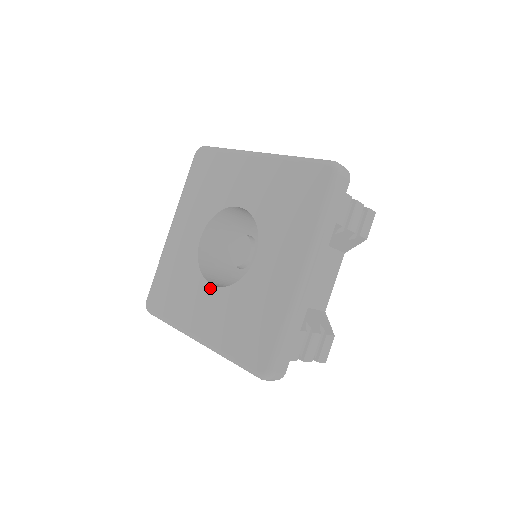
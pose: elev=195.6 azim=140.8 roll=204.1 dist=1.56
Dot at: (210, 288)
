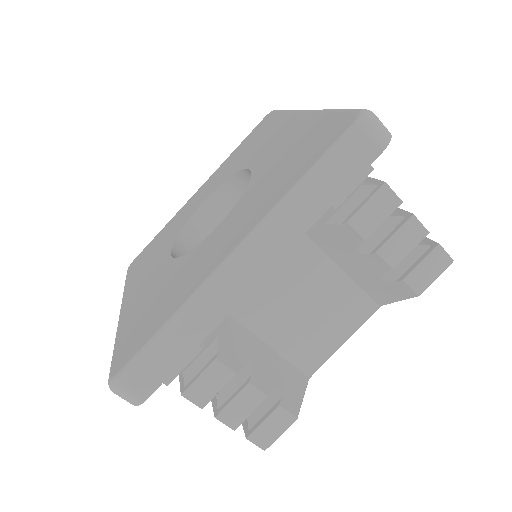
Dot at: (215, 231)
